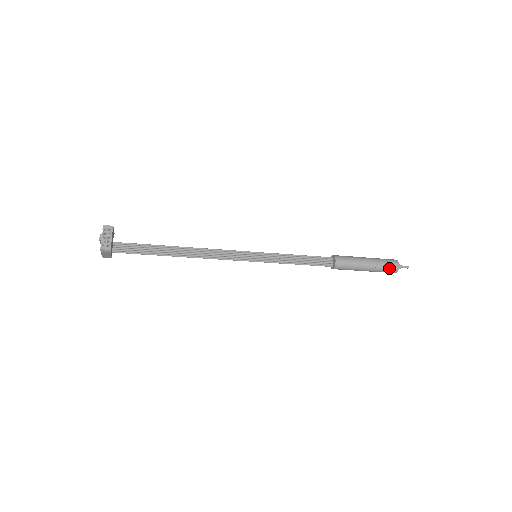
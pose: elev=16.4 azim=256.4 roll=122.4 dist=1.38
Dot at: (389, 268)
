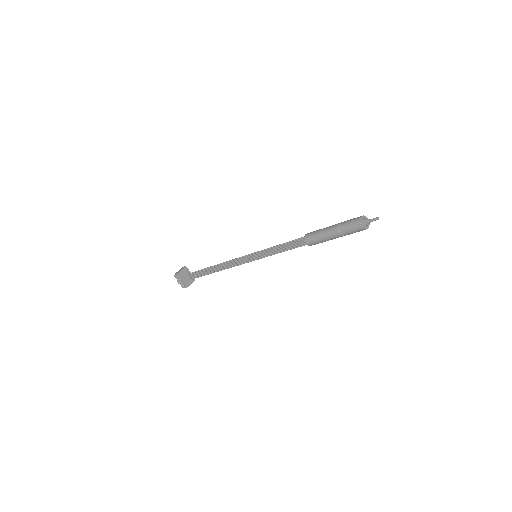
Dot at: (356, 231)
